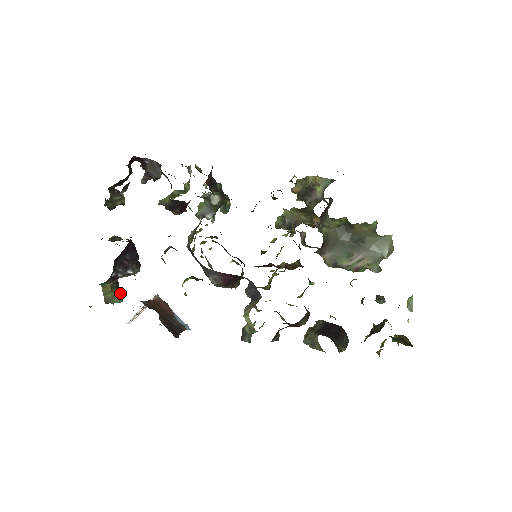
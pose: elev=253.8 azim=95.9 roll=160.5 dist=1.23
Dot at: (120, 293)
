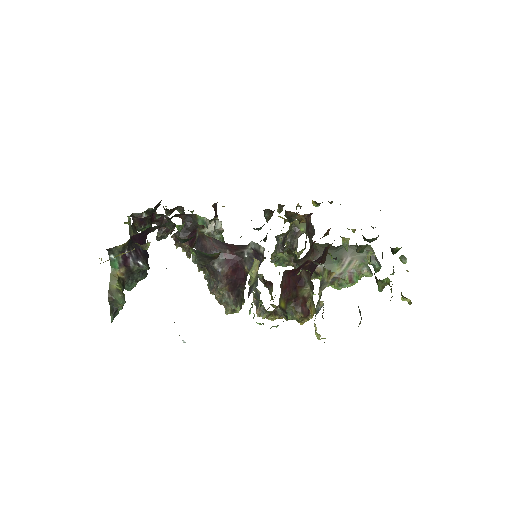
Dot at: (124, 295)
